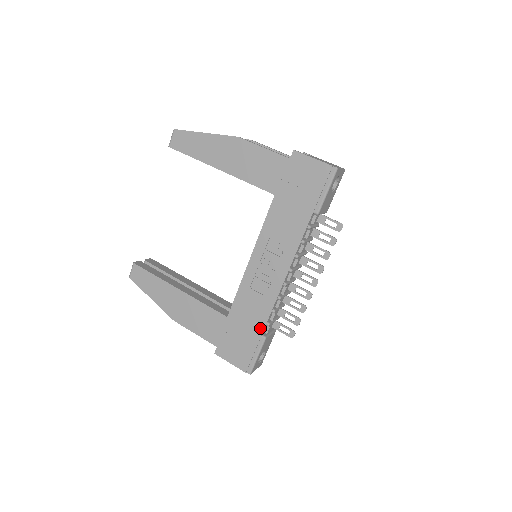
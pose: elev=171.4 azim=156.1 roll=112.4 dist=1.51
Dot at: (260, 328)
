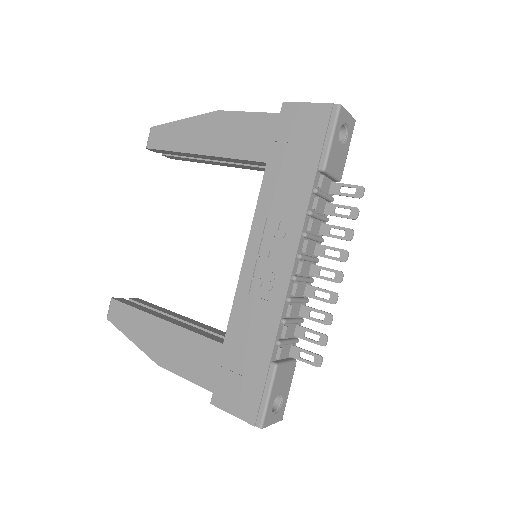
Dot at: (267, 350)
